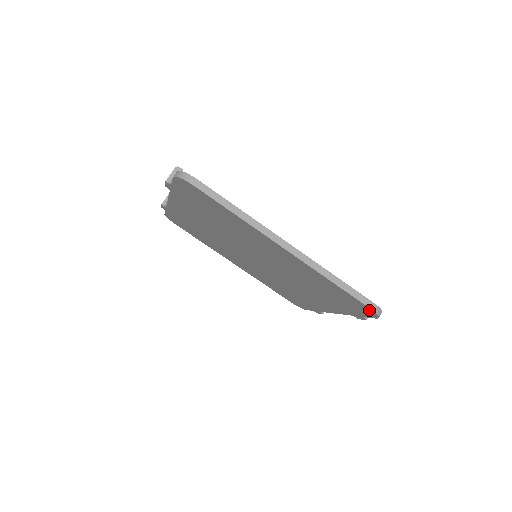
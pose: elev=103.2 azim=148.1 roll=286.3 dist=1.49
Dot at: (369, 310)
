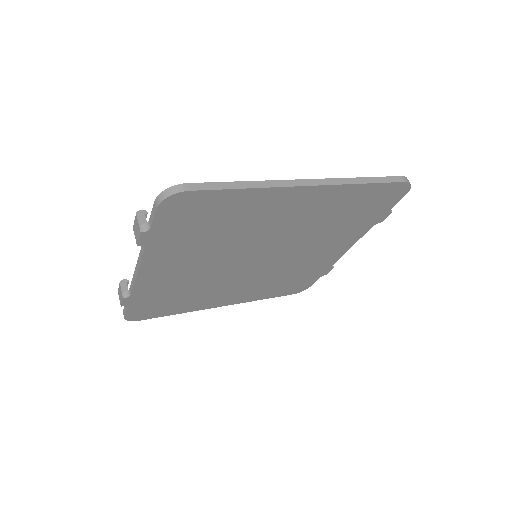
Dot at: (401, 187)
